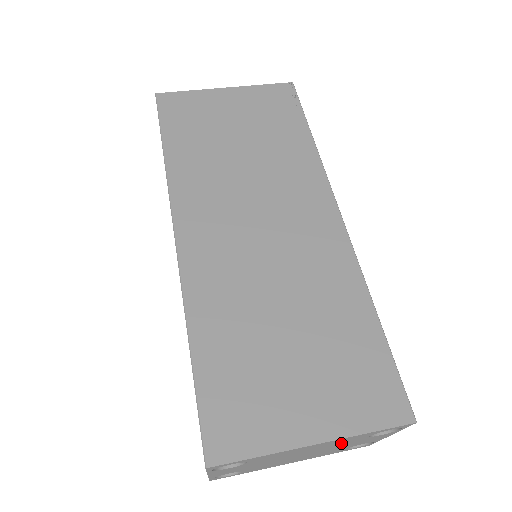
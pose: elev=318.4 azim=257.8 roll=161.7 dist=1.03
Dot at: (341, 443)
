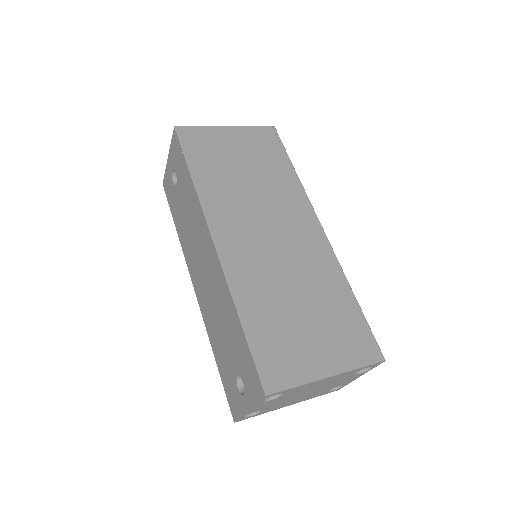
Dot at: (337, 380)
